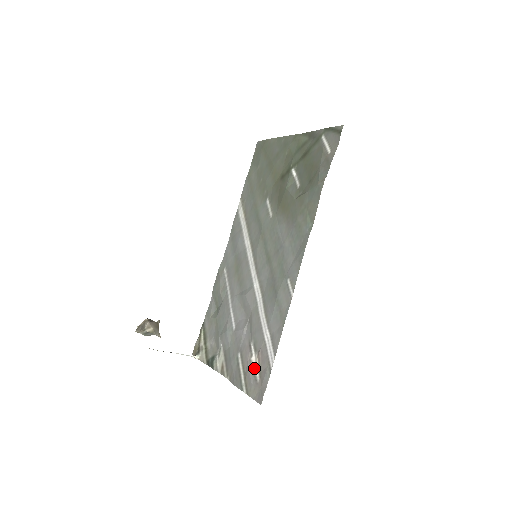
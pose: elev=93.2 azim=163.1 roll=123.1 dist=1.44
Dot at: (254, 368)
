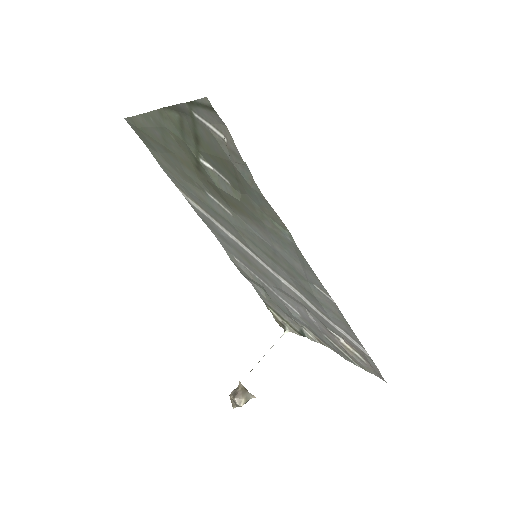
Dot at: (351, 351)
